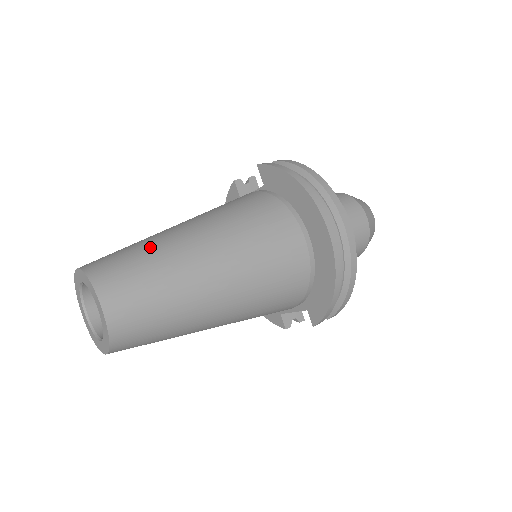
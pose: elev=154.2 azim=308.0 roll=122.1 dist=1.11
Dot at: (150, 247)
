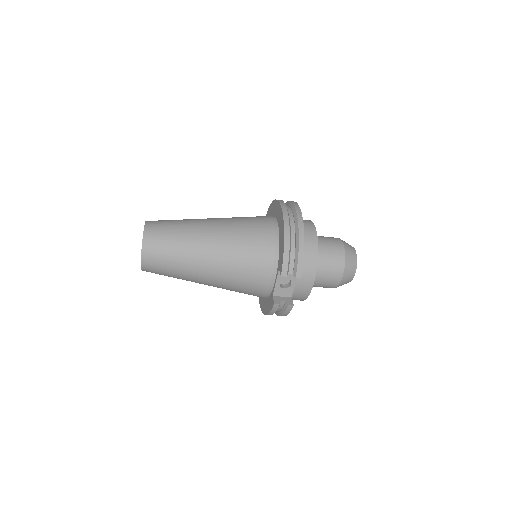
Dot at: occluded
